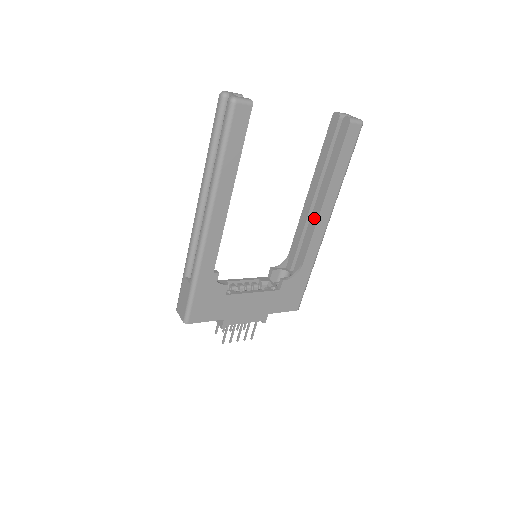
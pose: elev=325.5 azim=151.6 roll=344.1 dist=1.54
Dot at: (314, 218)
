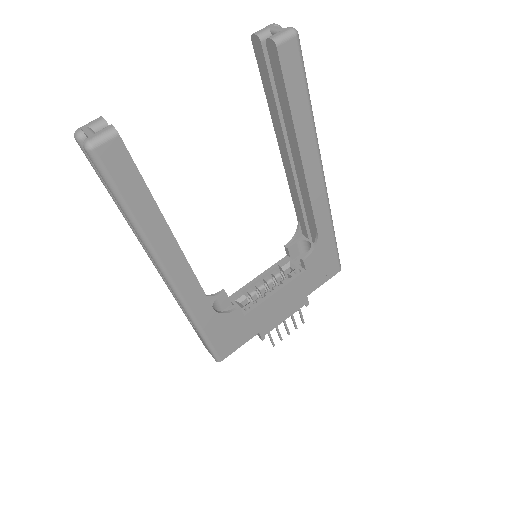
Dot at: (301, 179)
